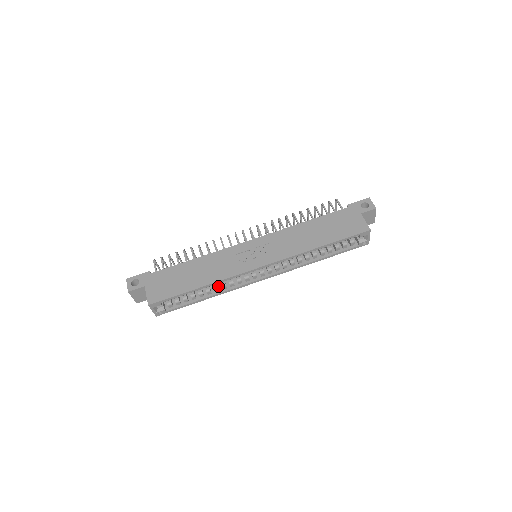
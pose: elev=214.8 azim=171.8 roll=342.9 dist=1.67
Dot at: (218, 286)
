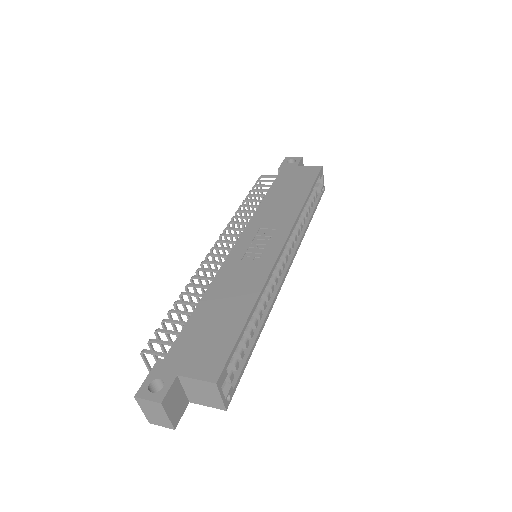
Dot at: occluded
